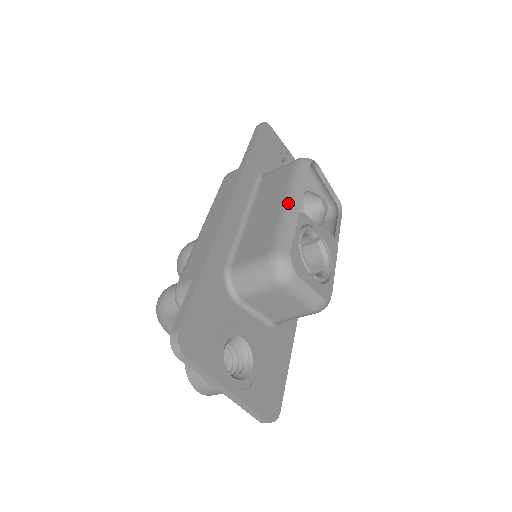
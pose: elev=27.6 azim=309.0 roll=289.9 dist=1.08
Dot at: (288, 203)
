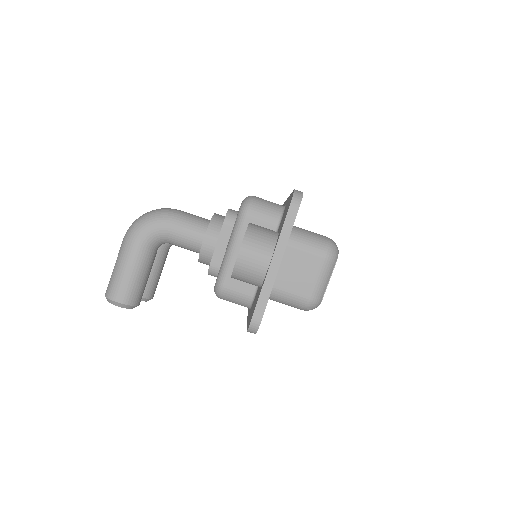
Dot at: occluded
